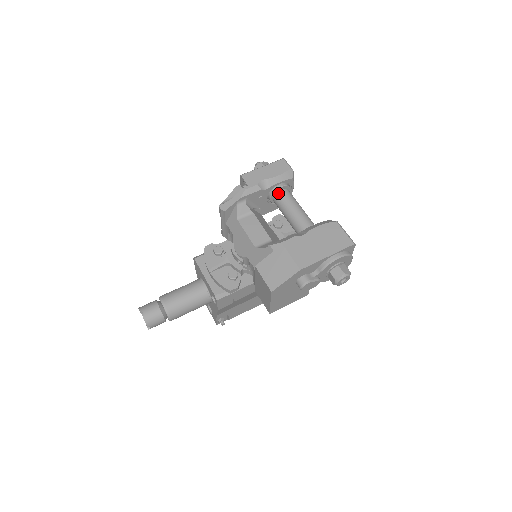
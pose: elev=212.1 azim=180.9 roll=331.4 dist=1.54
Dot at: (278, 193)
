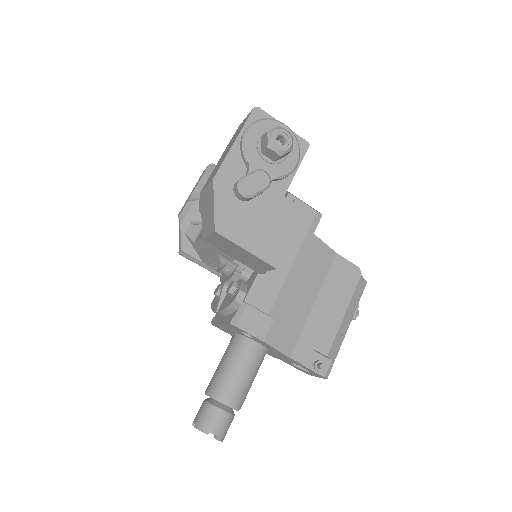
Dot at: occluded
